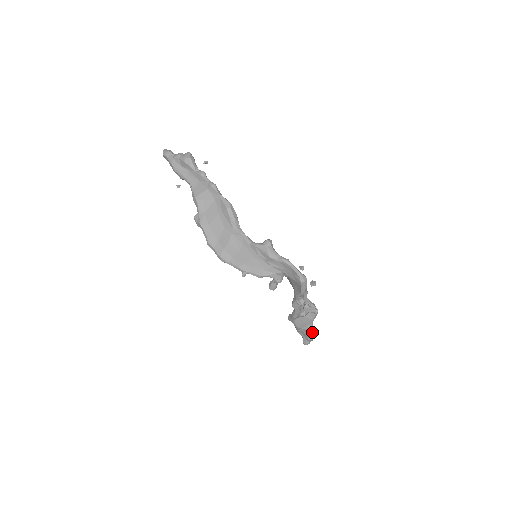
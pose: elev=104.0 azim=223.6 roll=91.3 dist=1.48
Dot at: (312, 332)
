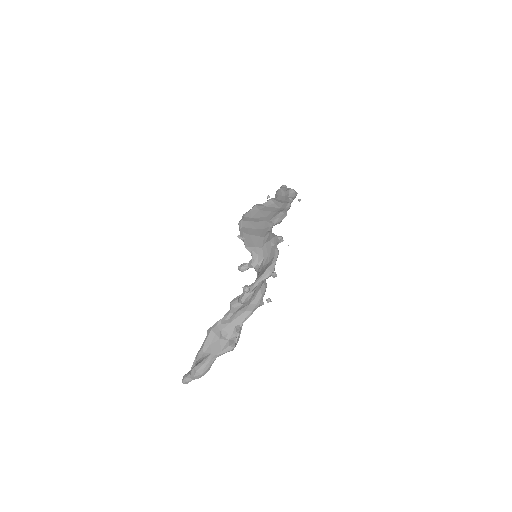
Dot at: (206, 363)
